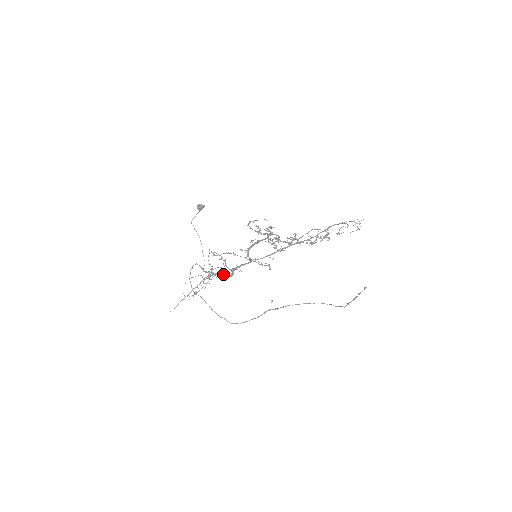
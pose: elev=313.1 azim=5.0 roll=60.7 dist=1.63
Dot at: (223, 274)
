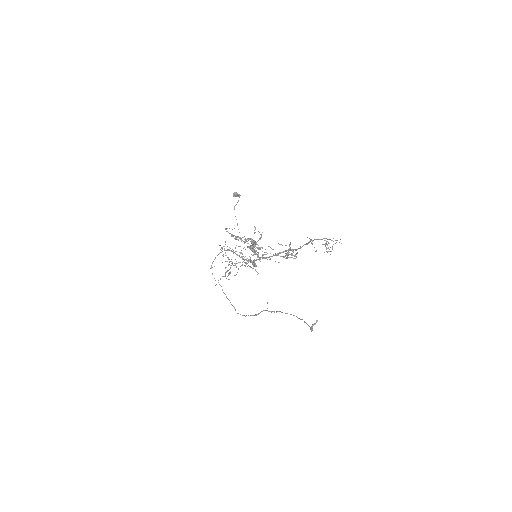
Dot at: occluded
